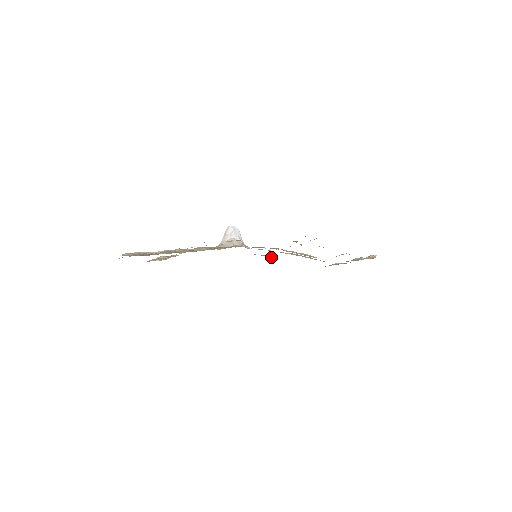
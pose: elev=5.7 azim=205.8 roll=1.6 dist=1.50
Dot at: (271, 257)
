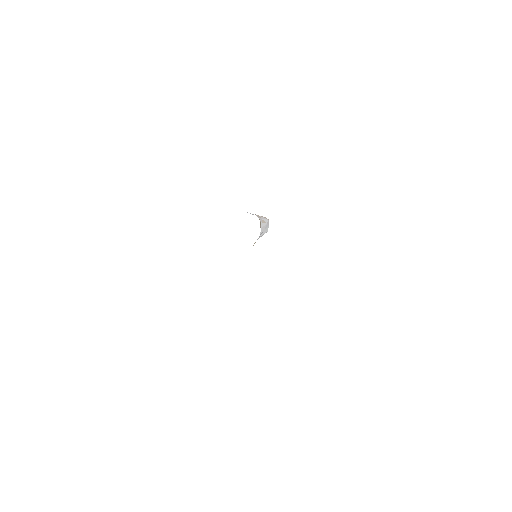
Dot at: occluded
